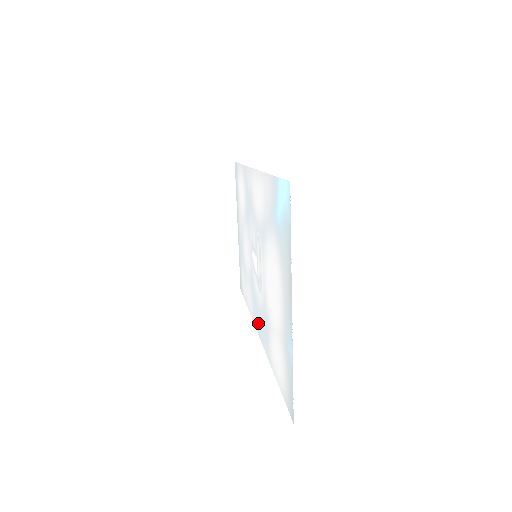
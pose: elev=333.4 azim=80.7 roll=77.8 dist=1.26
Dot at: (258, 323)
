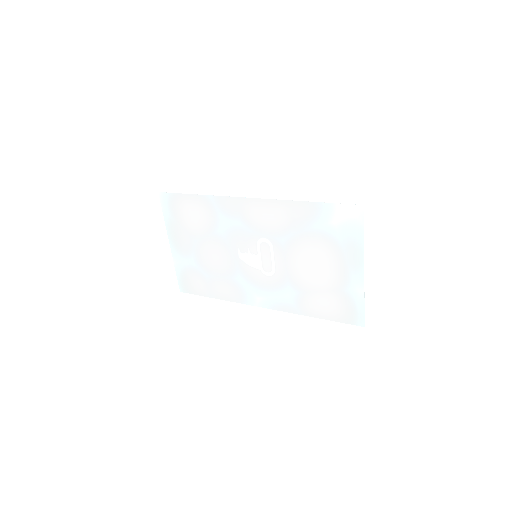
Dot at: (262, 300)
